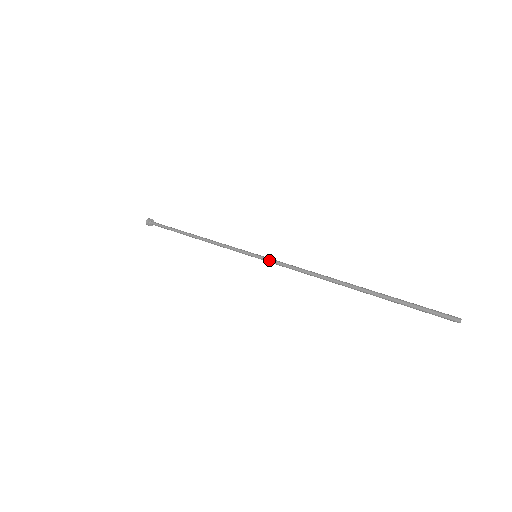
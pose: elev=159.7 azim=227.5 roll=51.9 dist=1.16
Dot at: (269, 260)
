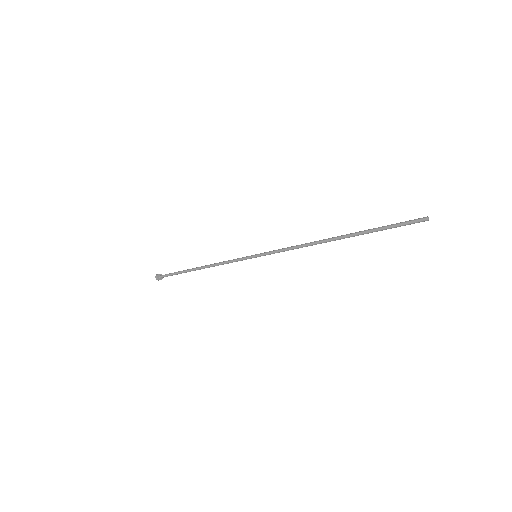
Dot at: (268, 252)
